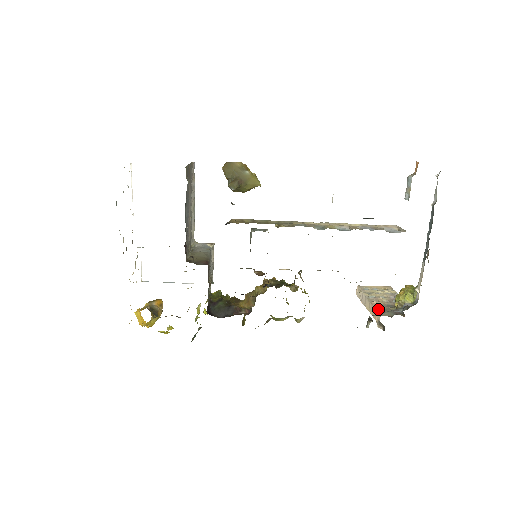
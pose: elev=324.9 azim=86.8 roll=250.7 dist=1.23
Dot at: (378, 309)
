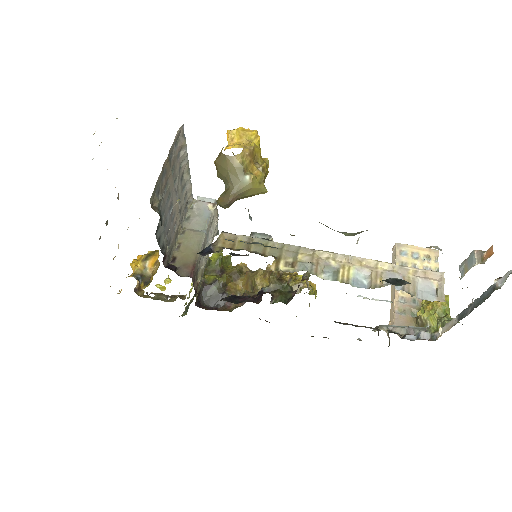
Dot at: (397, 309)
